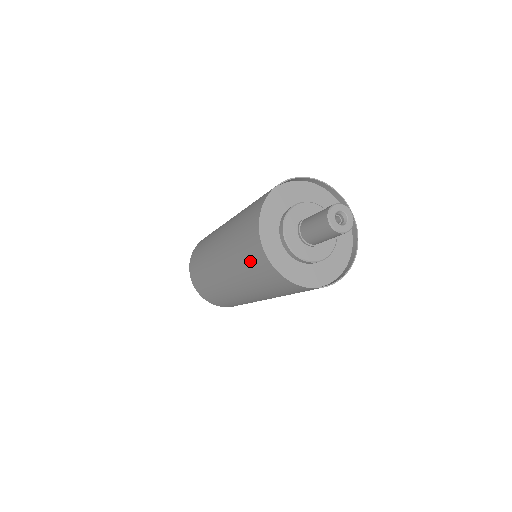
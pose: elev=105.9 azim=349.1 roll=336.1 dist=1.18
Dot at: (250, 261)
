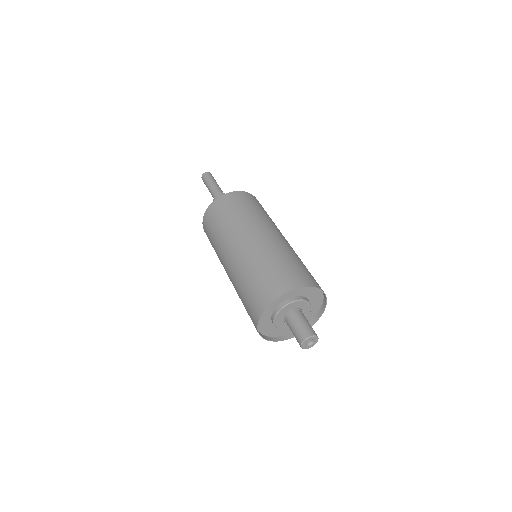
Dot at: (253, 293)
